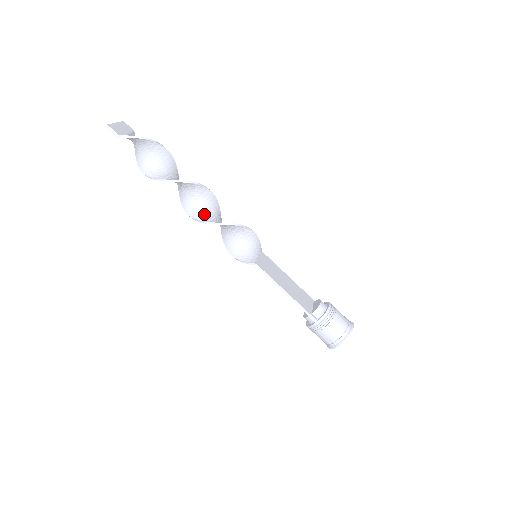
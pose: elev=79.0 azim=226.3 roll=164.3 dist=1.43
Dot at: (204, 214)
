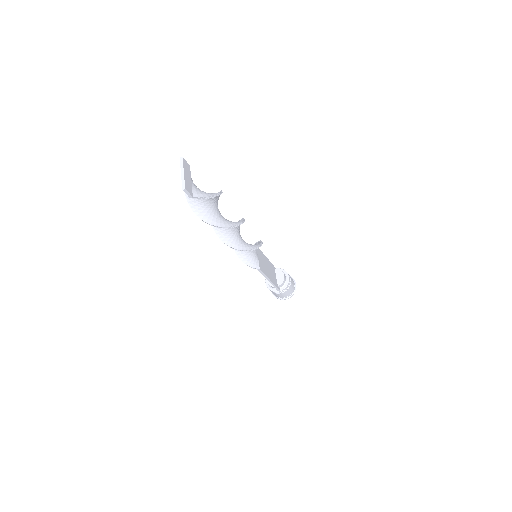
Dot at: (234, 239)
